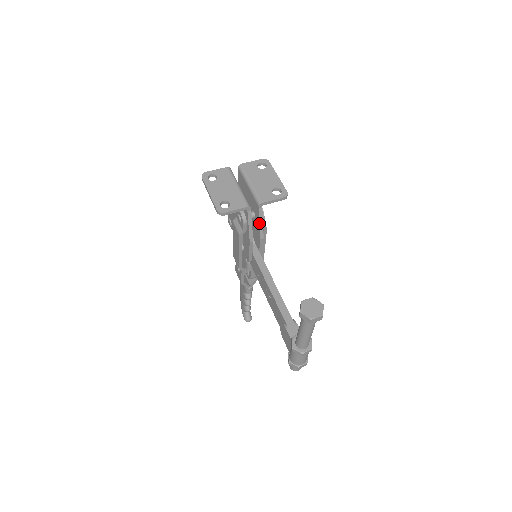
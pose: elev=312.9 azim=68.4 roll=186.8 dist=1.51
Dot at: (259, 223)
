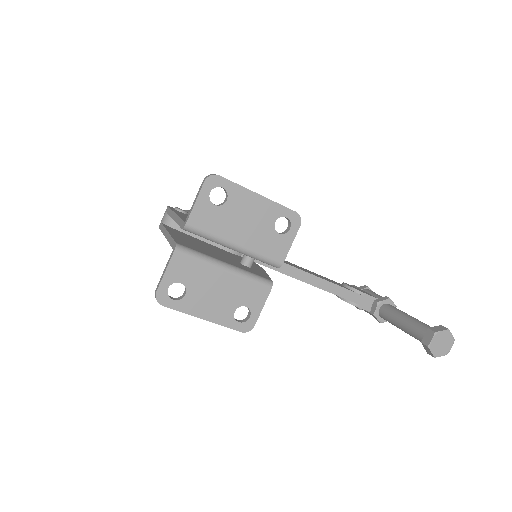
Dot at: occluded
